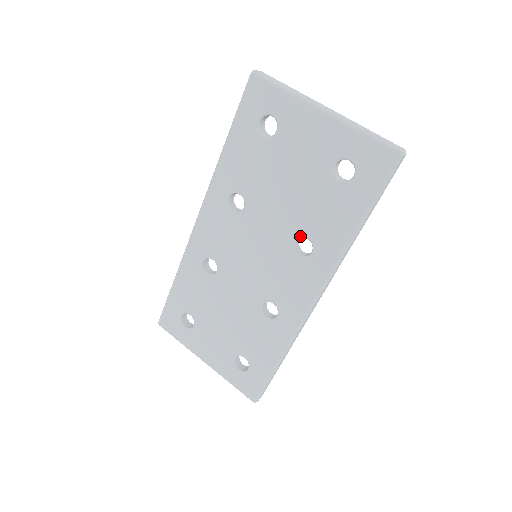
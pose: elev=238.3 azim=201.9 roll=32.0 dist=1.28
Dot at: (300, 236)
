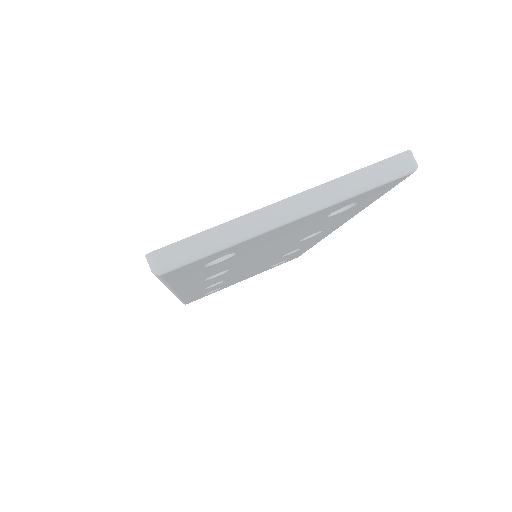
Dot at: occluded
